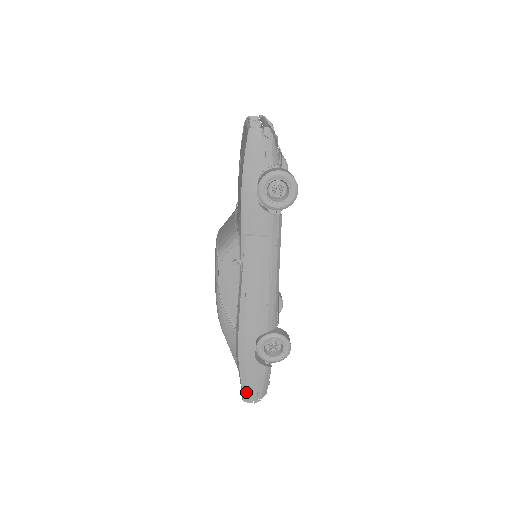
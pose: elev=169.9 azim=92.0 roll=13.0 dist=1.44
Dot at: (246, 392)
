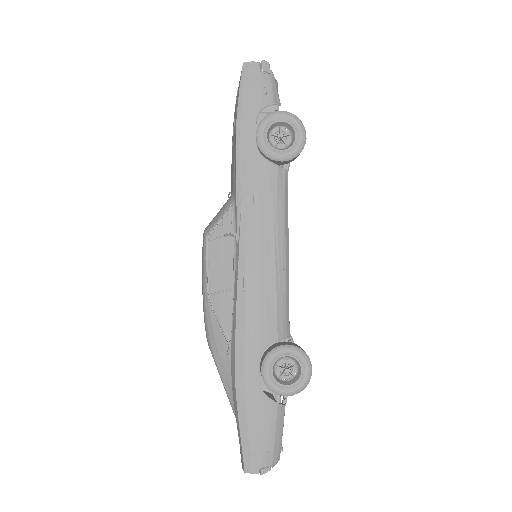
Dot at: (248, 452)
